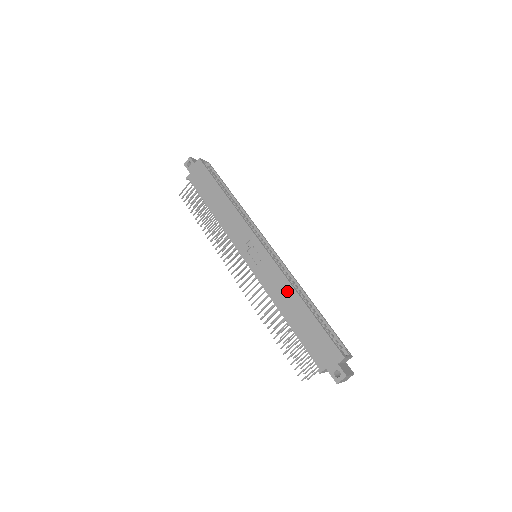
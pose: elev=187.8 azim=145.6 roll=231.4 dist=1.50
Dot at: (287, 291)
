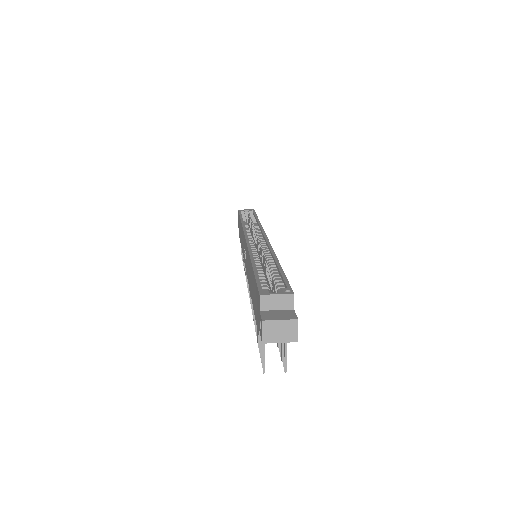
Dot at: (249, 264)
